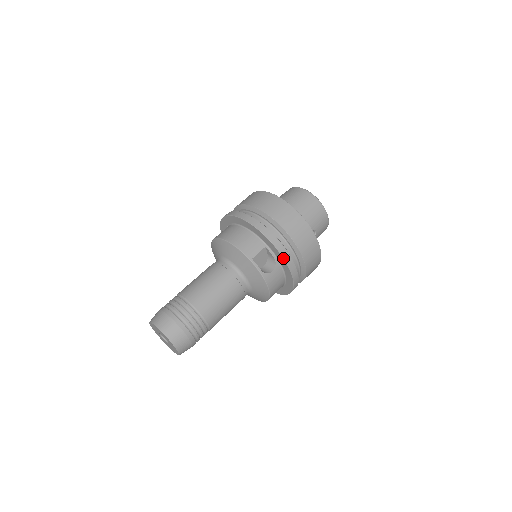
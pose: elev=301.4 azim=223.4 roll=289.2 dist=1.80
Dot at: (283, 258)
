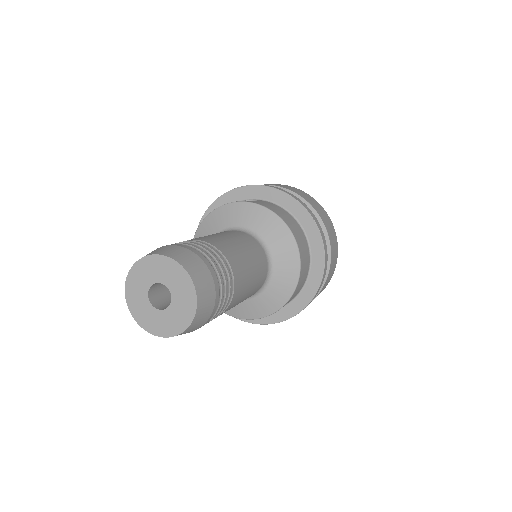
Dot at: (254, 185)
